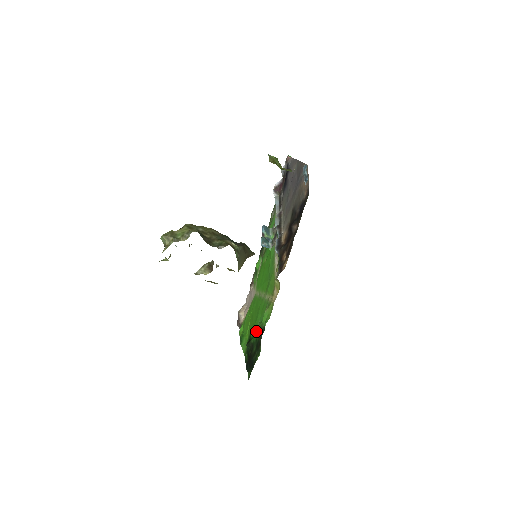
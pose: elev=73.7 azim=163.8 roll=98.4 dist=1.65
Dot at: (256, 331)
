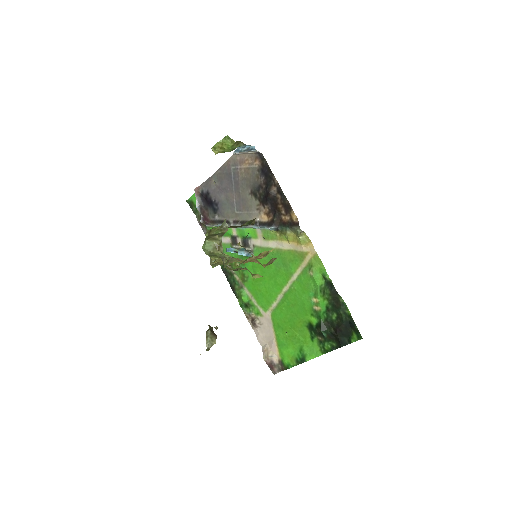
Dot at: (317, 308)
